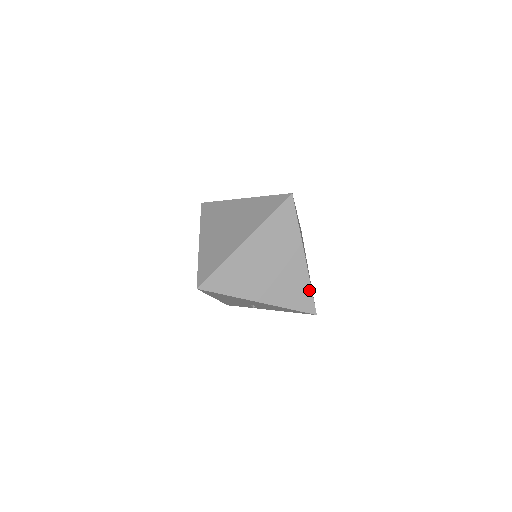
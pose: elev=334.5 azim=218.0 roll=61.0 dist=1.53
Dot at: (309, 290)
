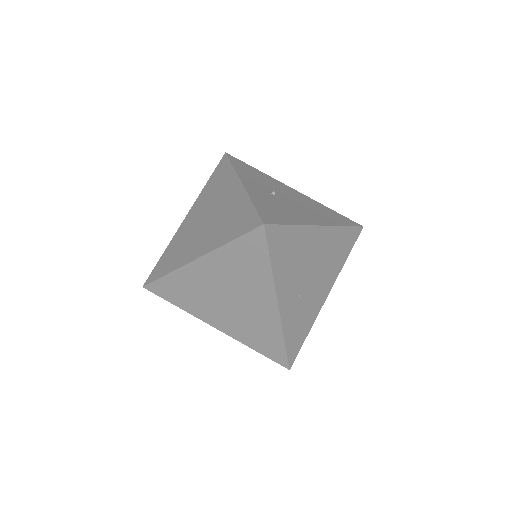
Dot at: (281, 342)
